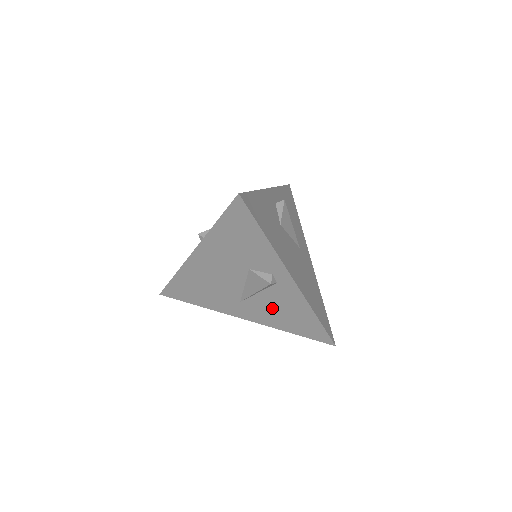
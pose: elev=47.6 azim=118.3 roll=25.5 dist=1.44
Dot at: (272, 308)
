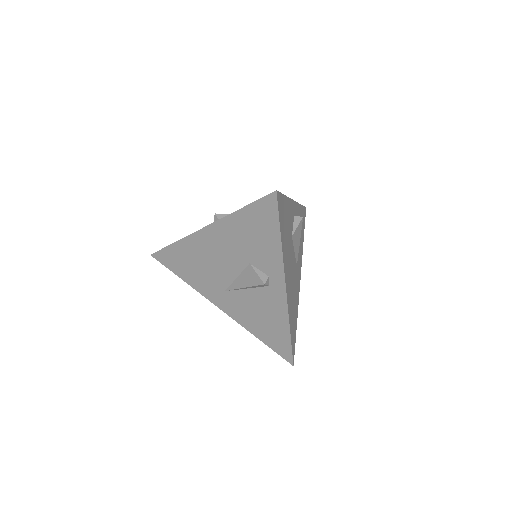
Dot at: (252, 308)
